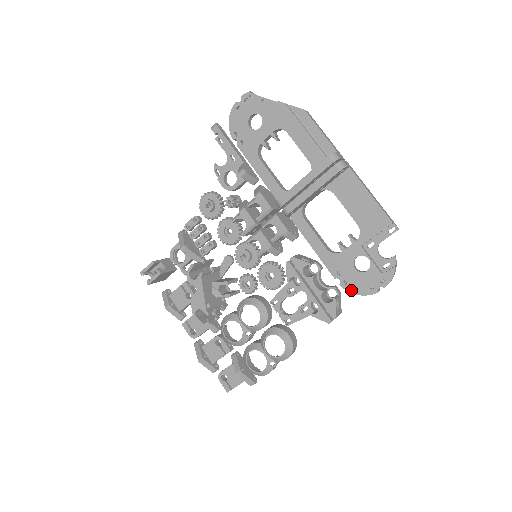
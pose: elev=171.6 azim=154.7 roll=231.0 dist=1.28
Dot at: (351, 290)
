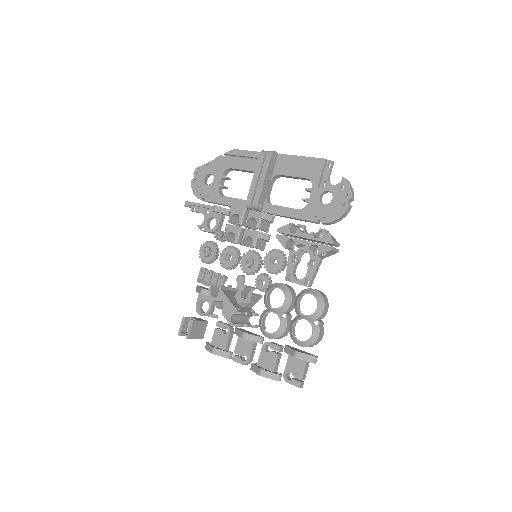
Dot at: (332, 219)
